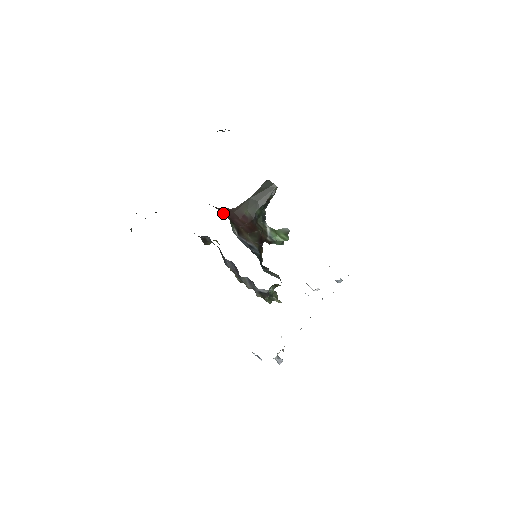
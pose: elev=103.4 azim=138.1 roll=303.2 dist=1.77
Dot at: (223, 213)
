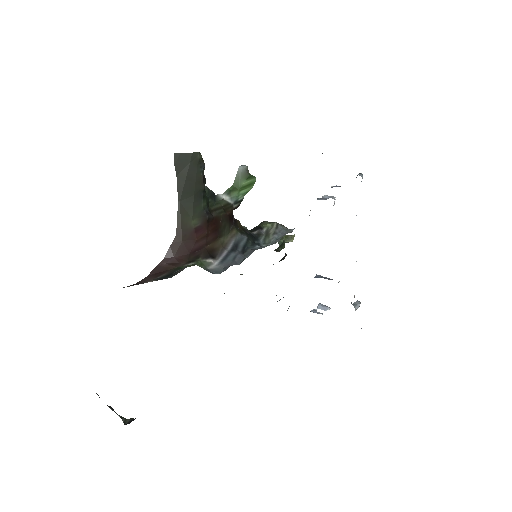
Dot at: (178, 265)
